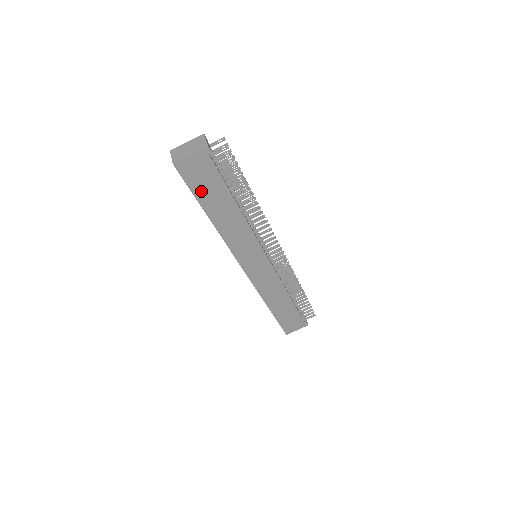
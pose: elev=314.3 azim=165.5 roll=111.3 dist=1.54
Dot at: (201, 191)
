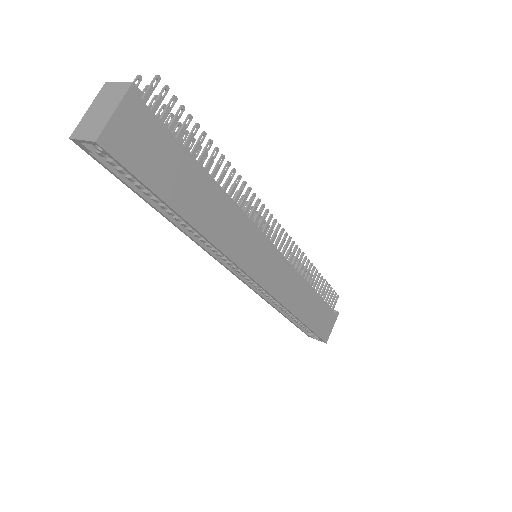
Dot at: (157, 177)
